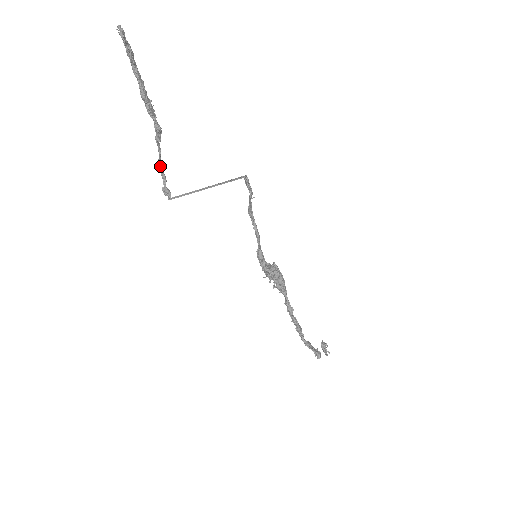
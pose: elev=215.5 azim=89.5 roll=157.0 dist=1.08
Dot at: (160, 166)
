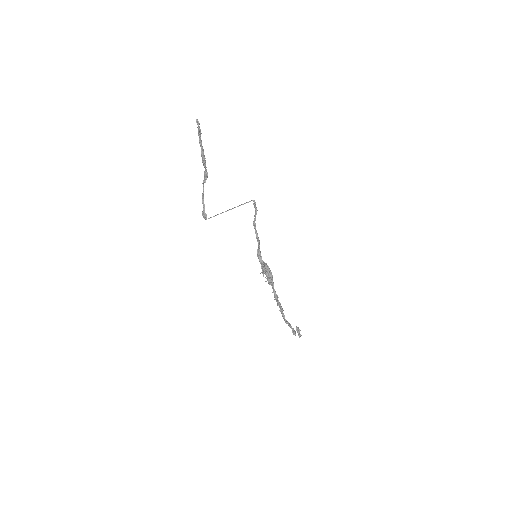
Dot at: (203, 198)
